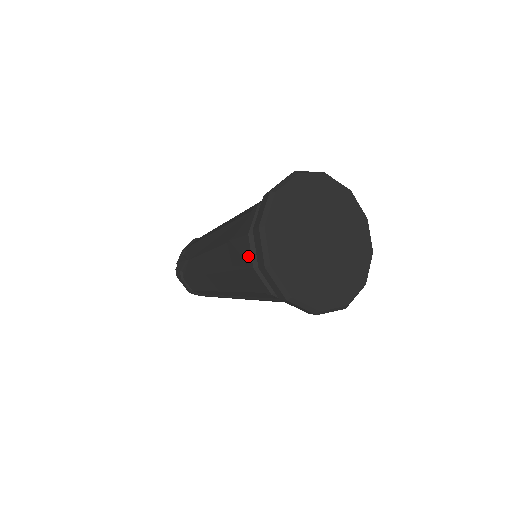
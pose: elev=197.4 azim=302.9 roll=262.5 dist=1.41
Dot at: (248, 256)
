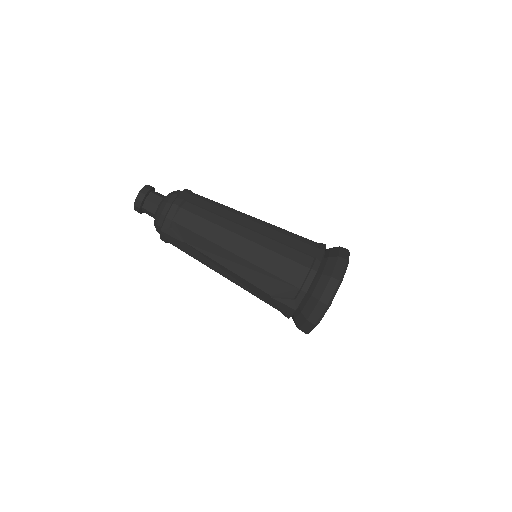
Dot at: (288, 314)
